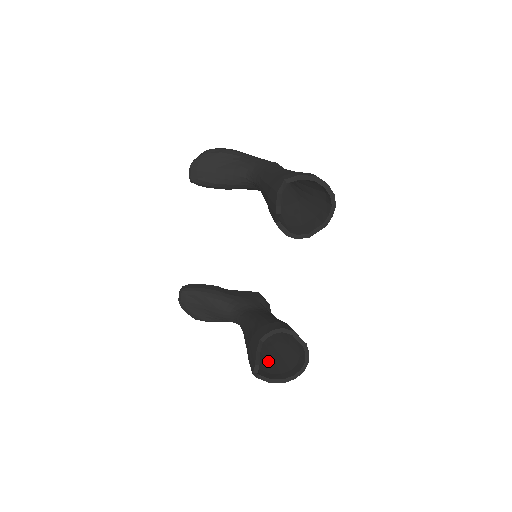
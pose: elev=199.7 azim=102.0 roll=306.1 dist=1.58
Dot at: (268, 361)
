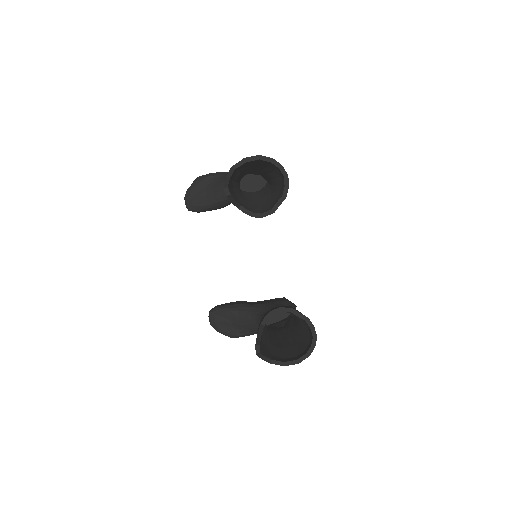
Dot at: (286, 349)
